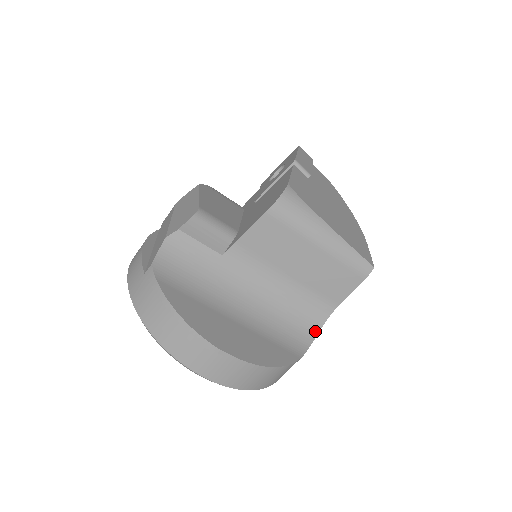
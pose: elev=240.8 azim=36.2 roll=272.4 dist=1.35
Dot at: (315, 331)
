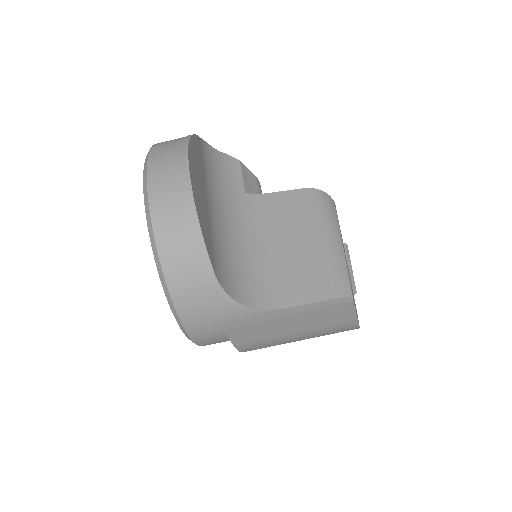
Dot at: (244, 301)
